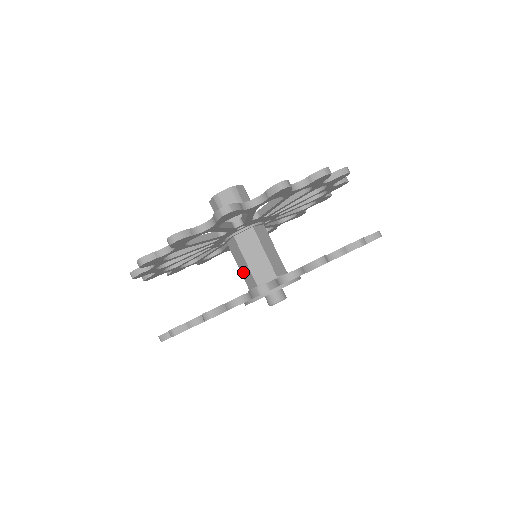
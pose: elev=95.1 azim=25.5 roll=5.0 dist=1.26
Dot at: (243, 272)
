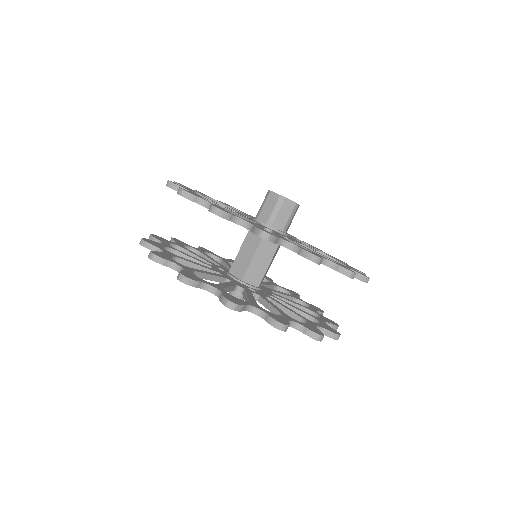
Dot at: (239, 259)
